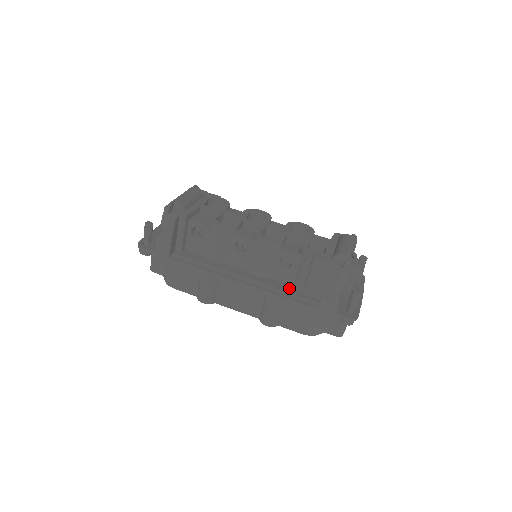
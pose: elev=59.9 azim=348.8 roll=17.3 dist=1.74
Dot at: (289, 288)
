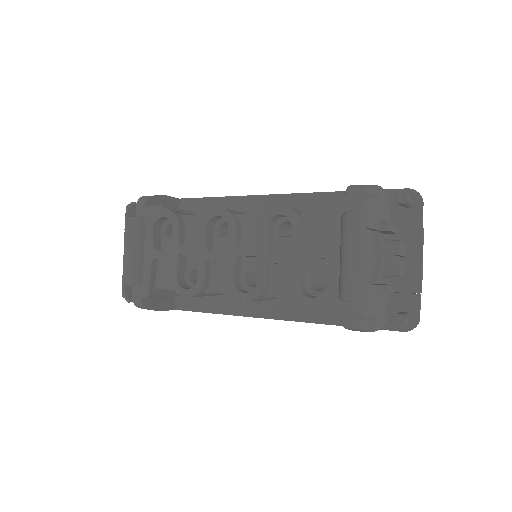
Dot at: occluded
